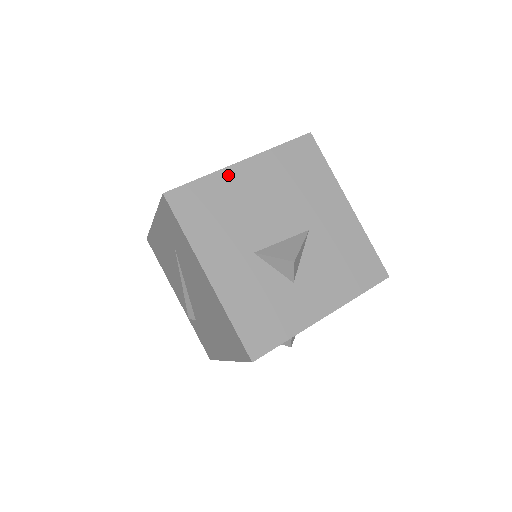
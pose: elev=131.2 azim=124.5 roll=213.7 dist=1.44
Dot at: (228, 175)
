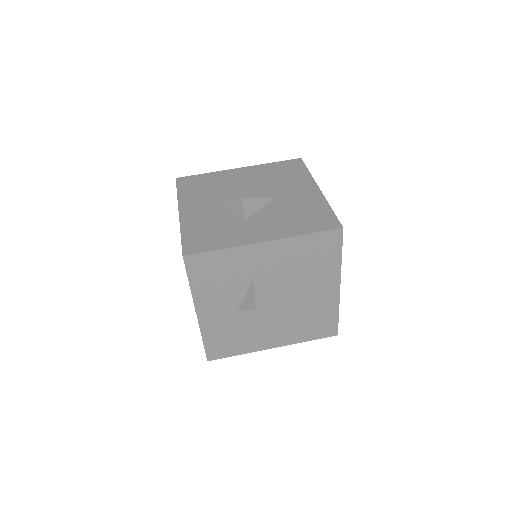
Dot at: (225, 173)
